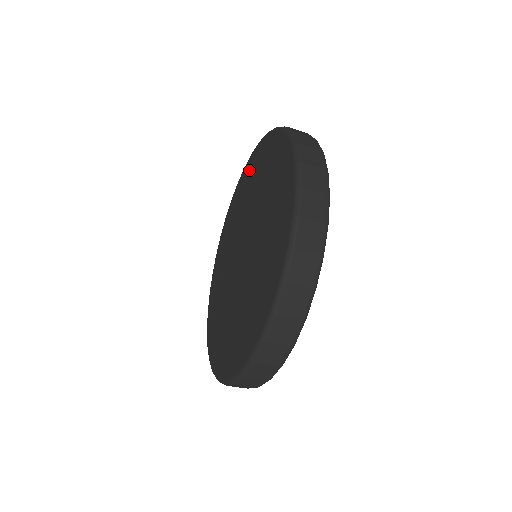
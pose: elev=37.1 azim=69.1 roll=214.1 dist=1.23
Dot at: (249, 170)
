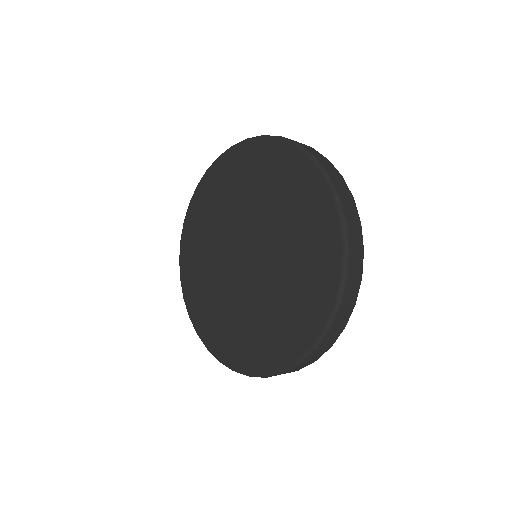
Dot at: (232, 166)
